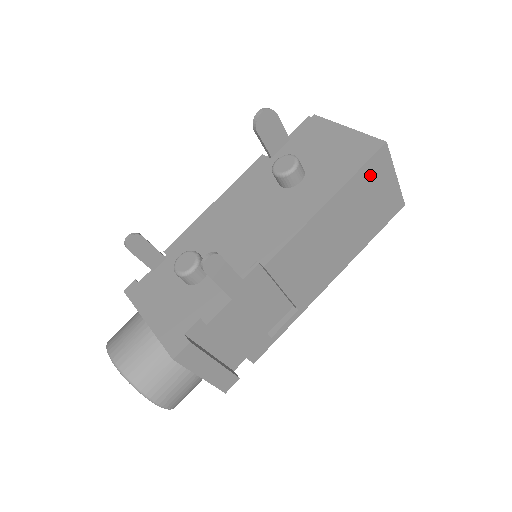
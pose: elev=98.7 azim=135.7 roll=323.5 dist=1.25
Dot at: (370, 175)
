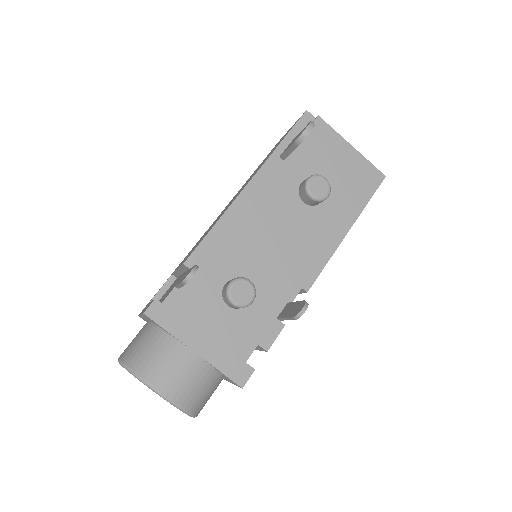
Dot at: occluded
